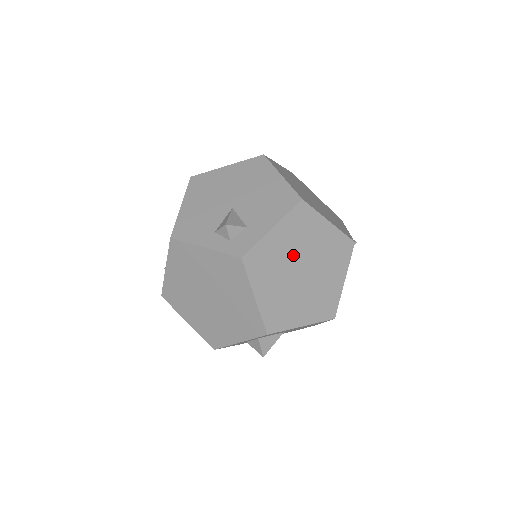
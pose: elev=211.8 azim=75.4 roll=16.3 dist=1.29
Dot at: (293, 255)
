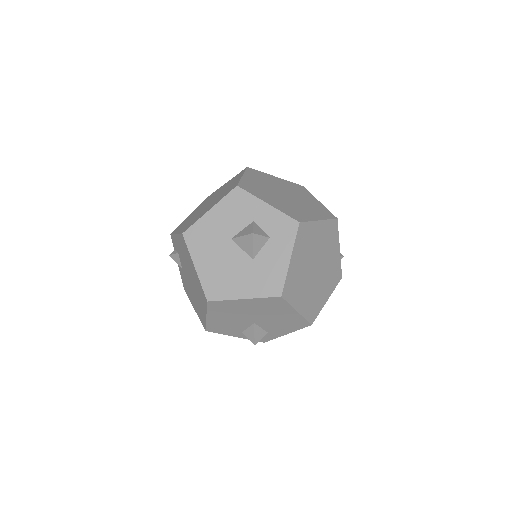
Dot at: occluded
